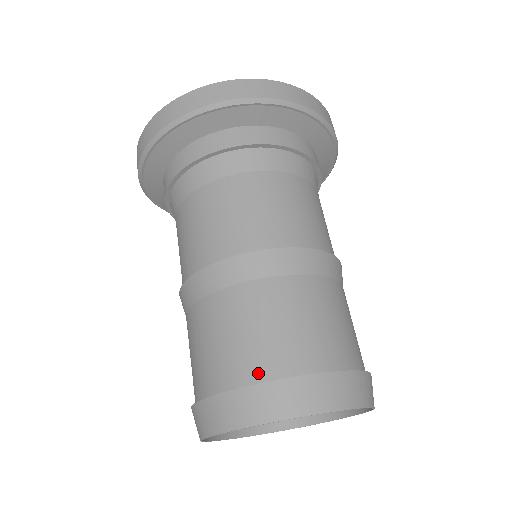
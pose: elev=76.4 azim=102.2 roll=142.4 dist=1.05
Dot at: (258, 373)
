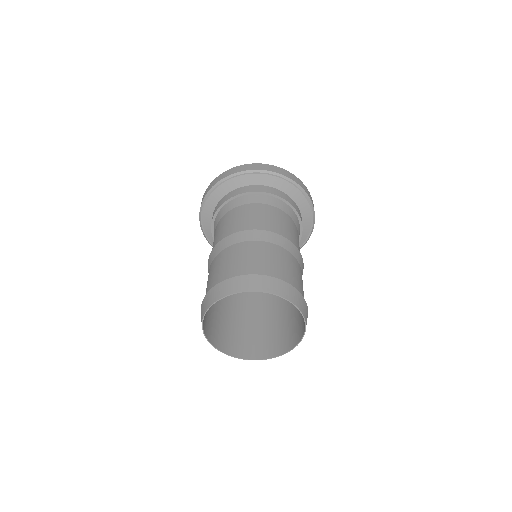
Dot at: (247, 273)
